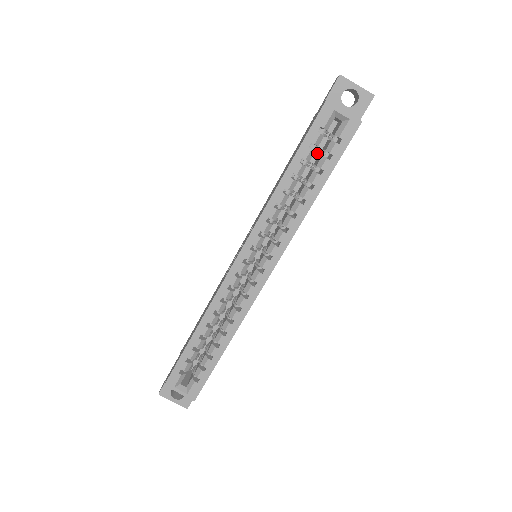
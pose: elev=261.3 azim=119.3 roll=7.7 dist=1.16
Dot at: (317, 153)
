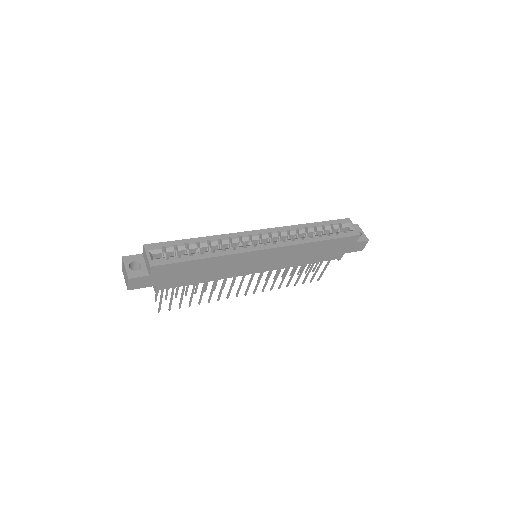
Dot at: occluded
